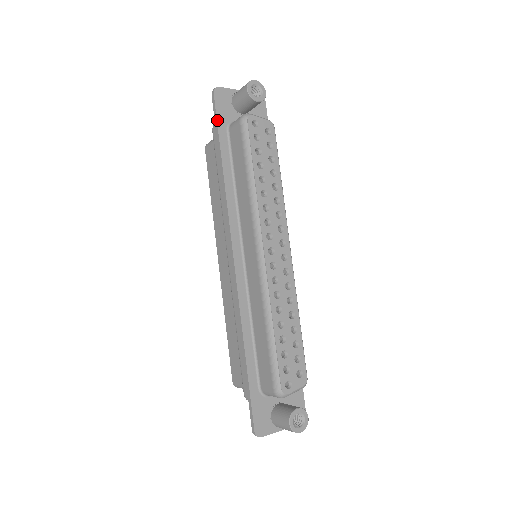
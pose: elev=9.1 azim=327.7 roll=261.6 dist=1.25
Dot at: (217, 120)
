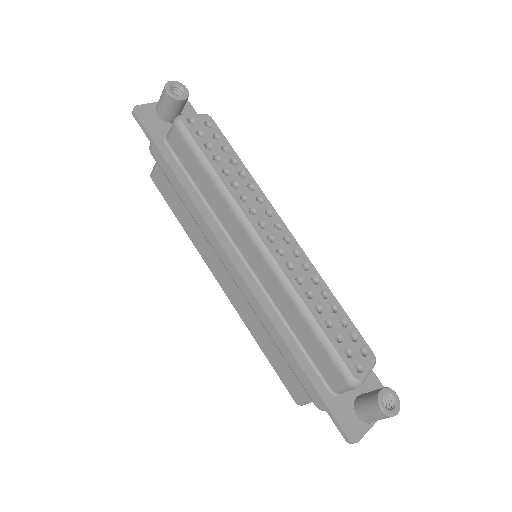
Dot at: (151, 137)
